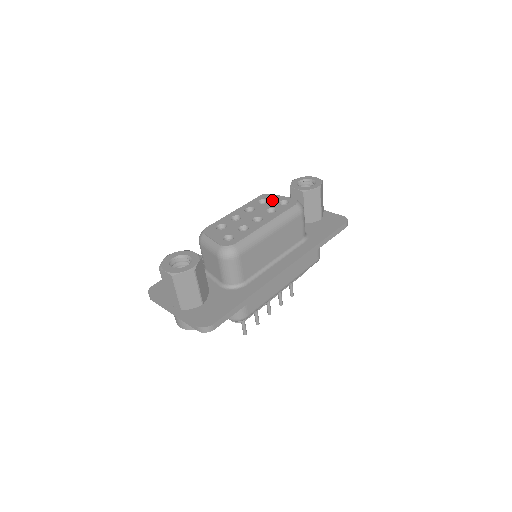
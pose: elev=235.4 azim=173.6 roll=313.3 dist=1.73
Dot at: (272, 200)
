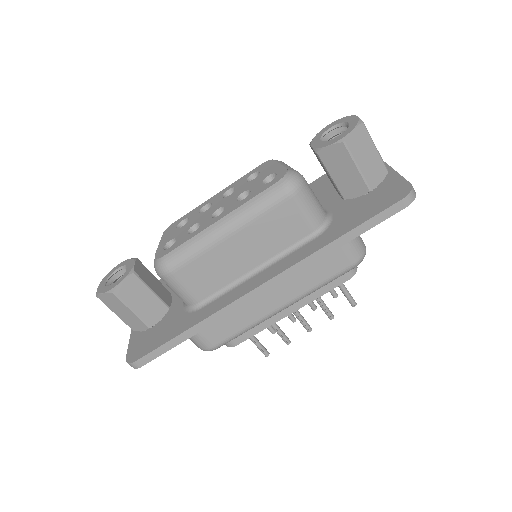
Dot at: (263, 173)
